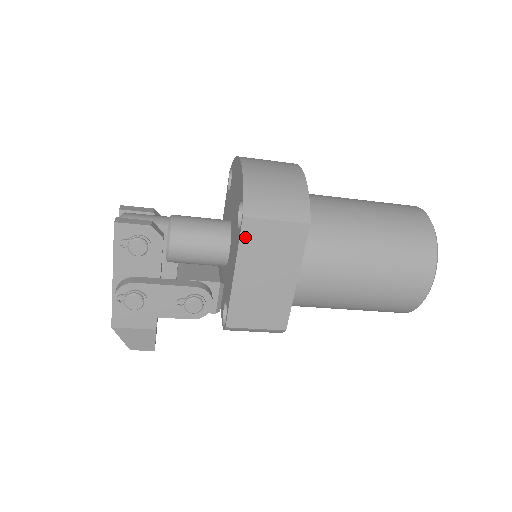
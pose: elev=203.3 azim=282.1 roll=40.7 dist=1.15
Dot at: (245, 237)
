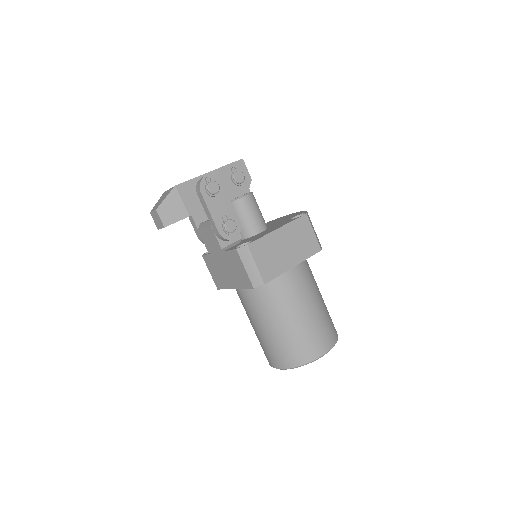
Dot at: (299, 221)
